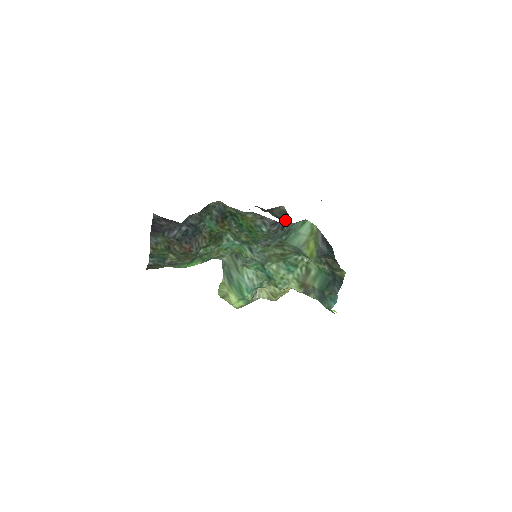
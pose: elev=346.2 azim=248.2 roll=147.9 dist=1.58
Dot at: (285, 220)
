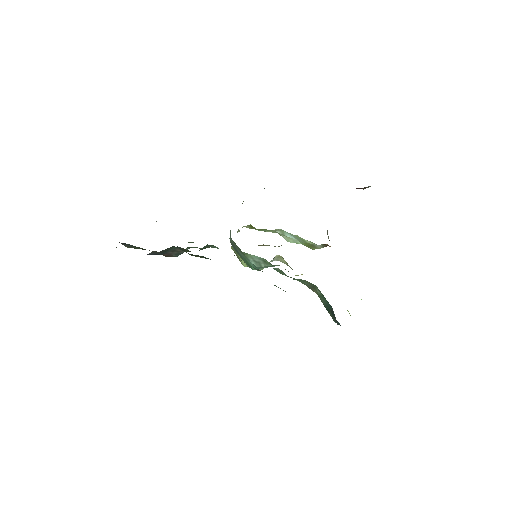
Dot at: occluded
